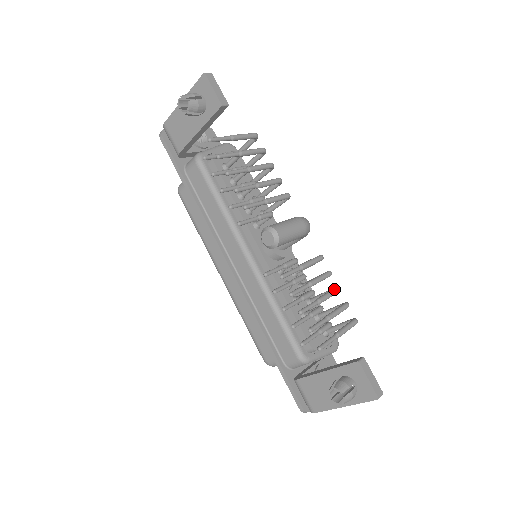
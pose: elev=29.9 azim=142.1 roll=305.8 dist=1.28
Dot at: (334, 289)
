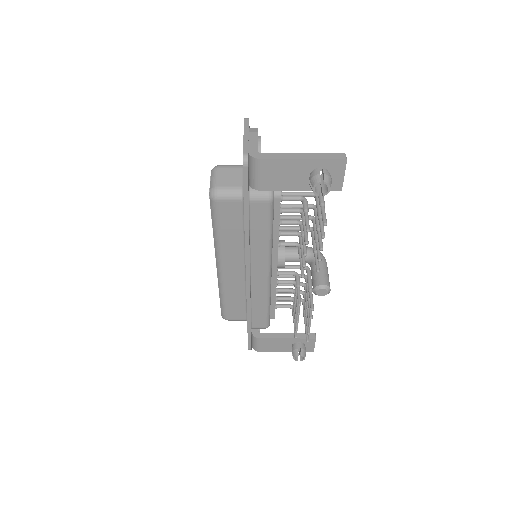
Dot at: occluded
